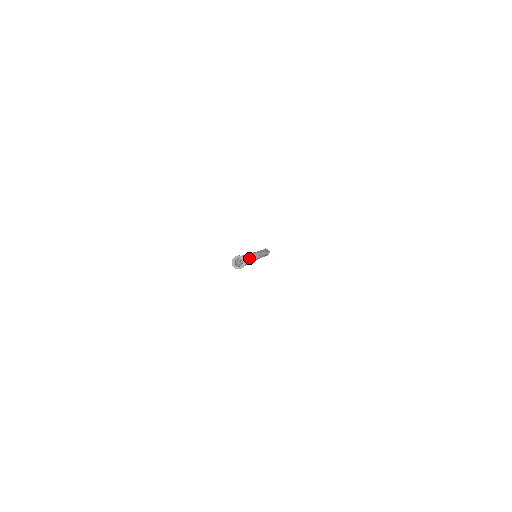
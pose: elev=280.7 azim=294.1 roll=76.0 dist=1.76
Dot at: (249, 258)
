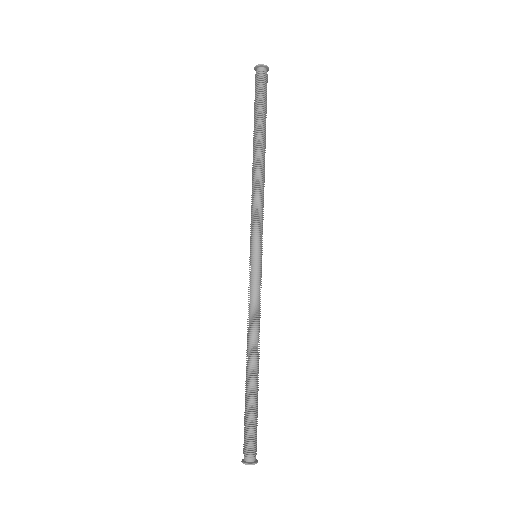
Dot at: occluded
